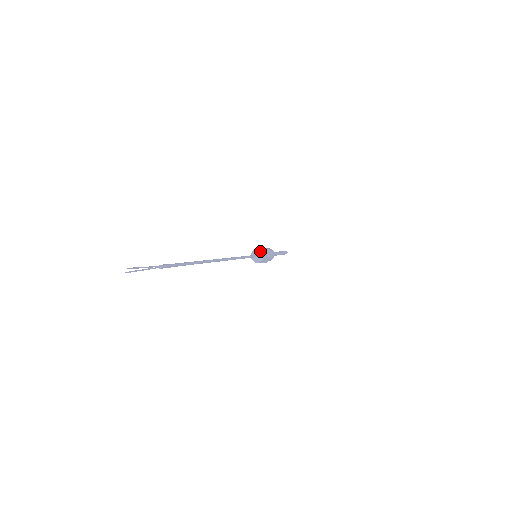
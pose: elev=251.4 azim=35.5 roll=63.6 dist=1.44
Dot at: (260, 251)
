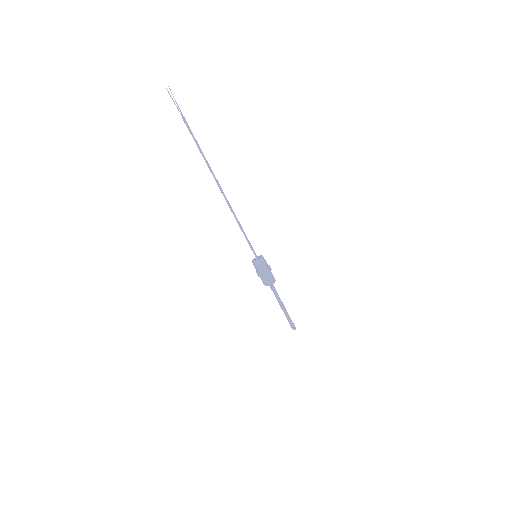
Dot at: occluded
